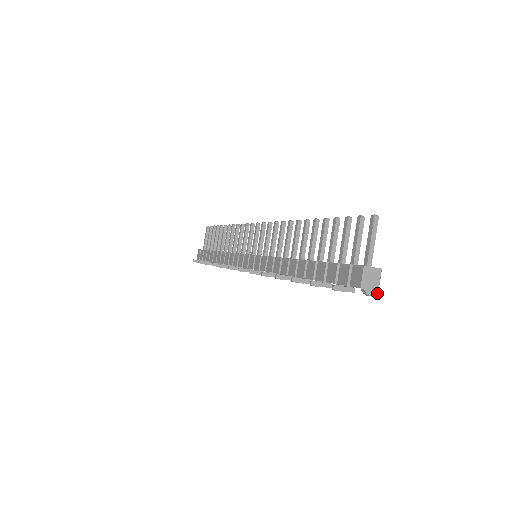
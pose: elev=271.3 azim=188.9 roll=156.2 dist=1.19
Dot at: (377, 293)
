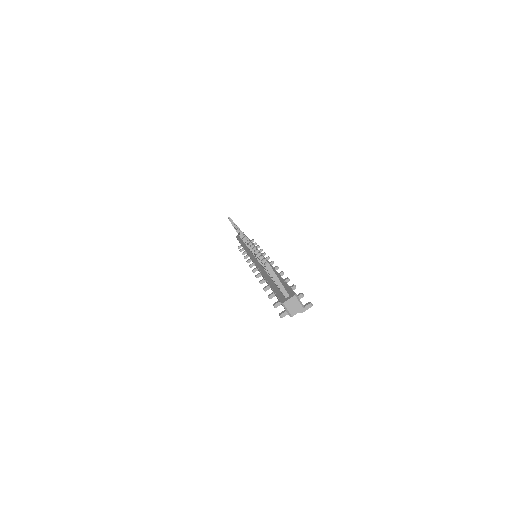
Dot at: (307, 306)
